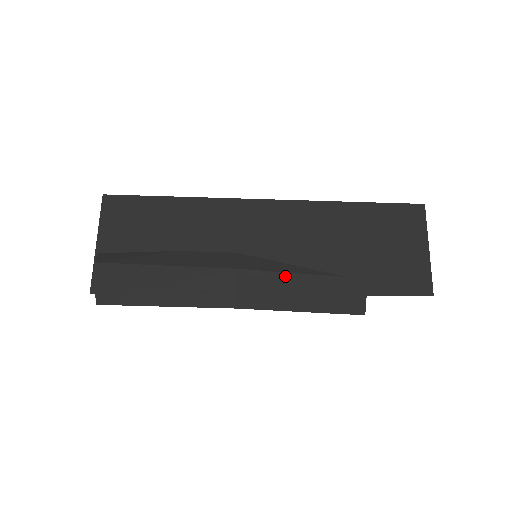
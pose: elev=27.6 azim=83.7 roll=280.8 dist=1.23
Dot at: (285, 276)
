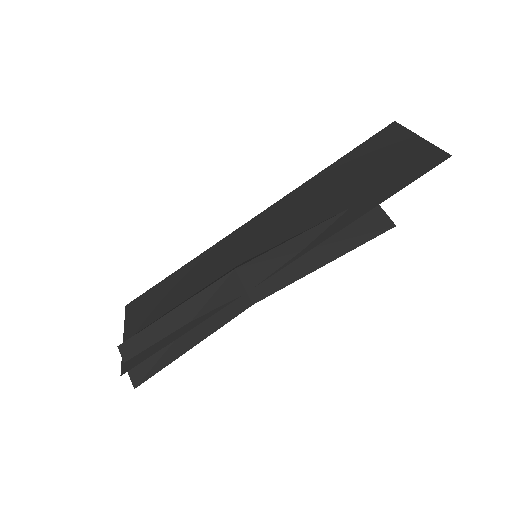
Dot at: (284, 247)
